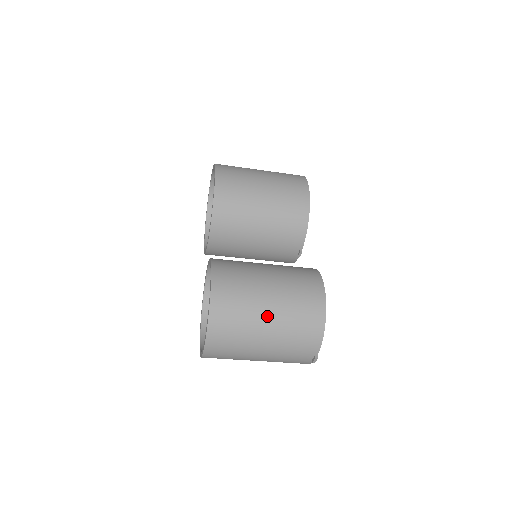
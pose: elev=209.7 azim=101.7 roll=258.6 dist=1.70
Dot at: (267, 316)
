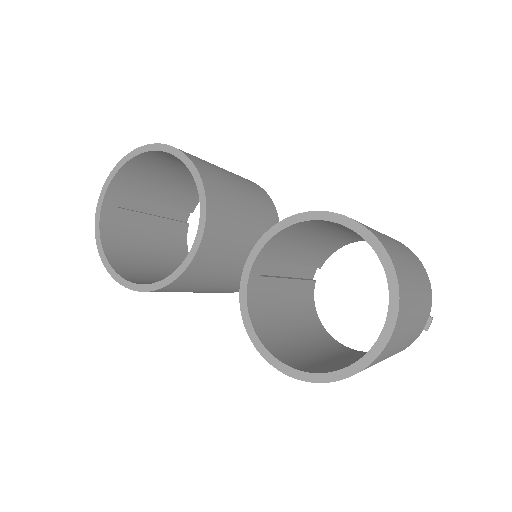
Dot at: (408, 259)
